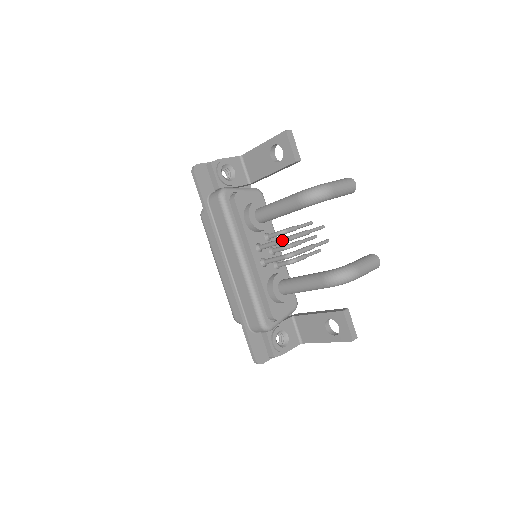
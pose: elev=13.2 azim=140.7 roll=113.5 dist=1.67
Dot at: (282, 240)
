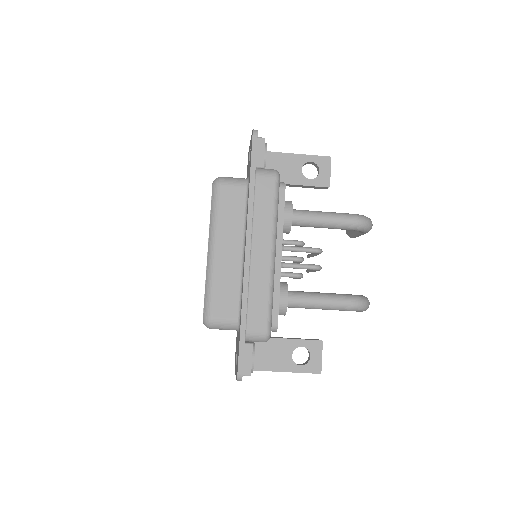
Dot at: (320, 250)
